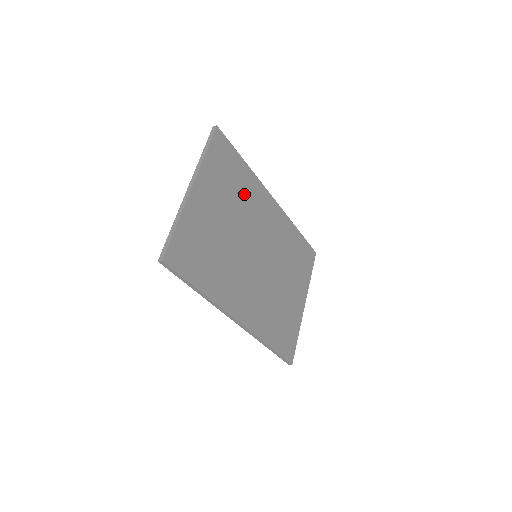
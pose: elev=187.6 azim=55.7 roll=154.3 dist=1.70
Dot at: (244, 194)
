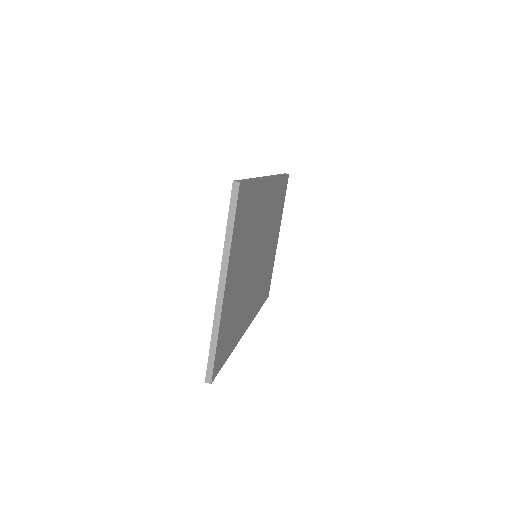
Dot at: (254, 217)
